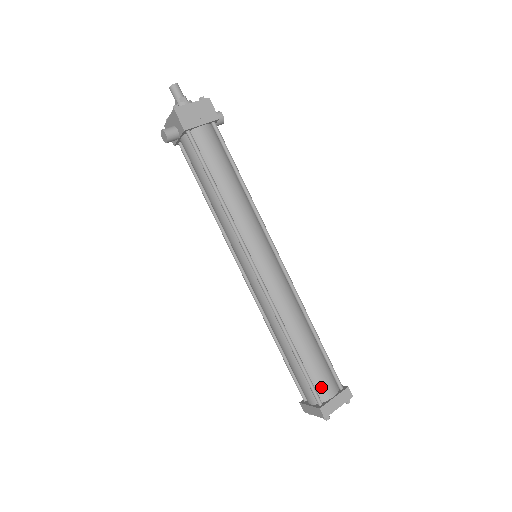
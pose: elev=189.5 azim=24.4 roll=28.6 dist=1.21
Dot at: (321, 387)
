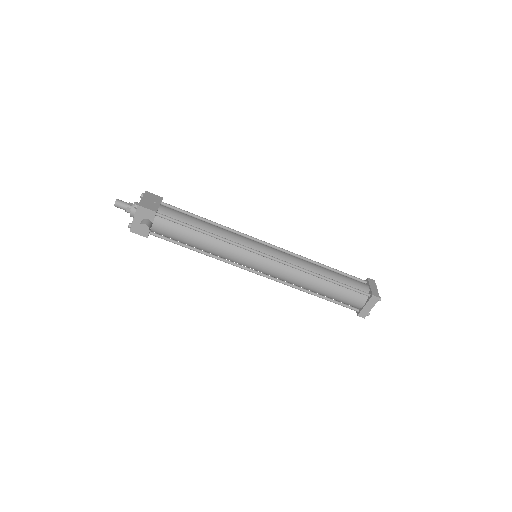
Dot at: (360, 287)
